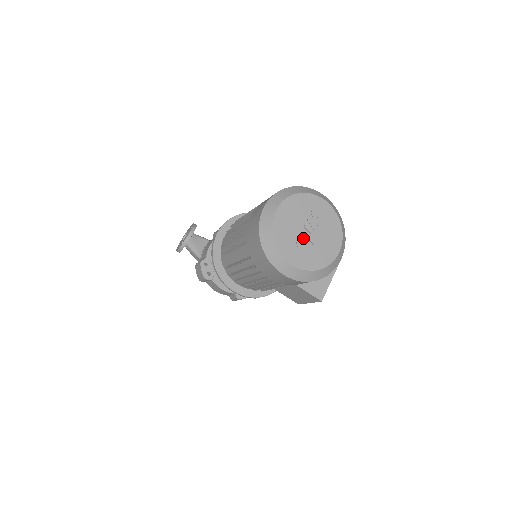
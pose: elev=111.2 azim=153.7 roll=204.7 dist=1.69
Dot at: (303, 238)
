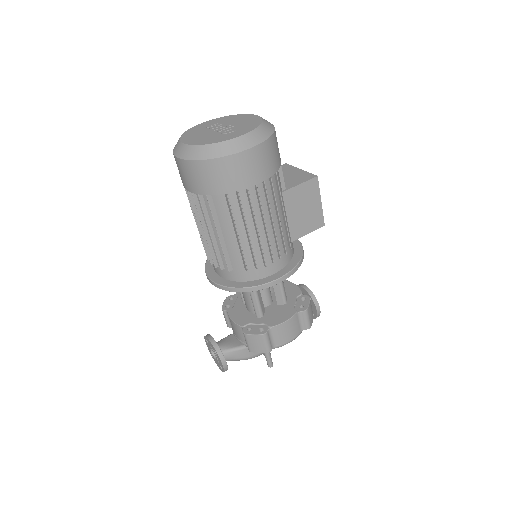
Dot at: (223, 131)
